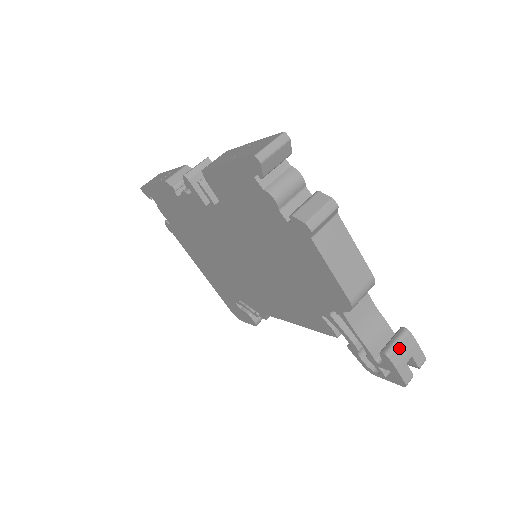
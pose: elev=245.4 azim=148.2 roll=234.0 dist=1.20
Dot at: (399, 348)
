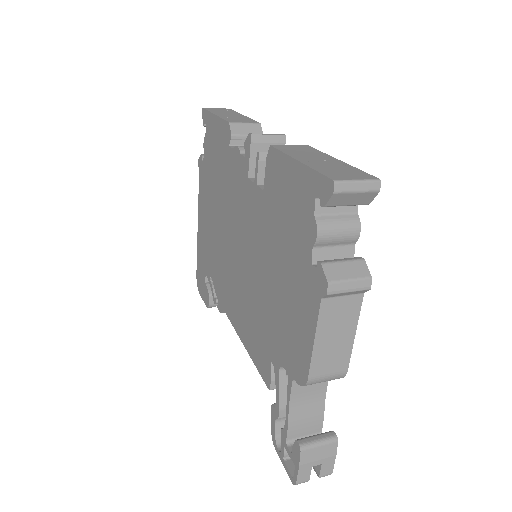
Dot at: (317, 450)
